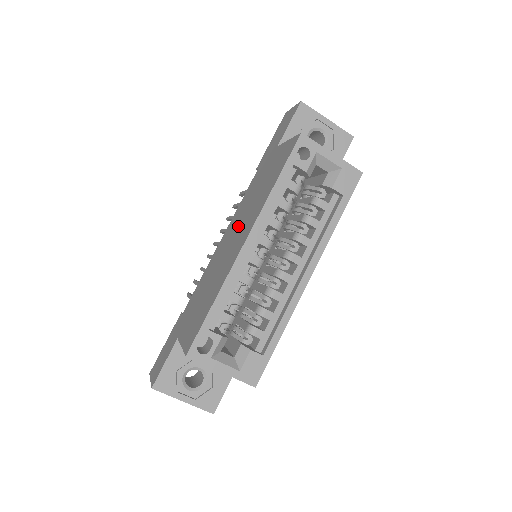
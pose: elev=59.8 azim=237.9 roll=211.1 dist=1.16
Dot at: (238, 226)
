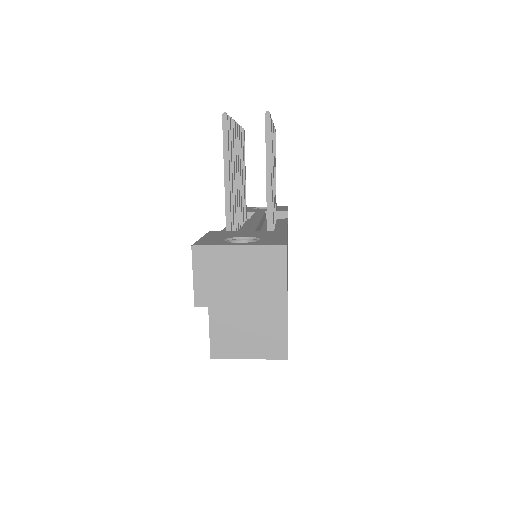
Dot at: occluded
